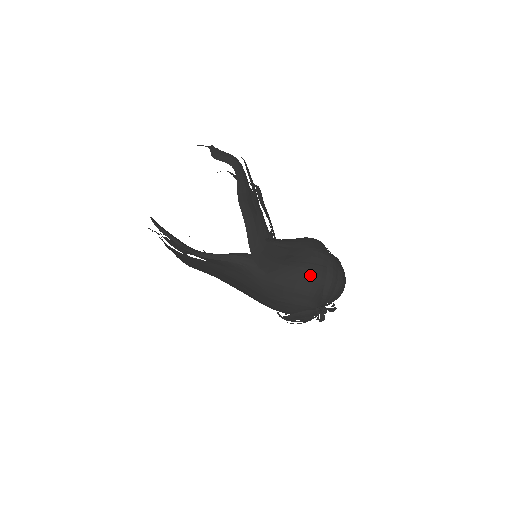
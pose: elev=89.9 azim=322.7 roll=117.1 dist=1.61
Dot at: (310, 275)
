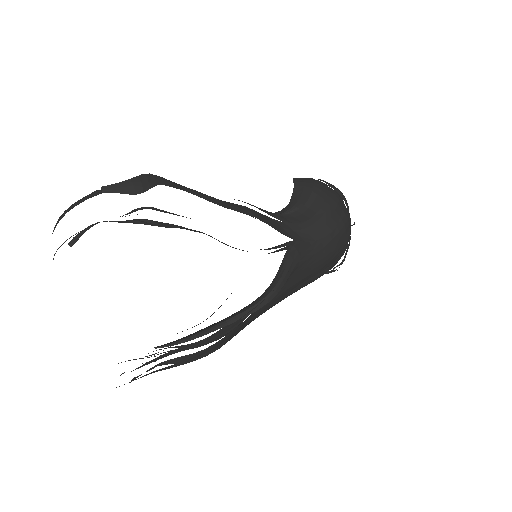
Dot at: (339, 203)
